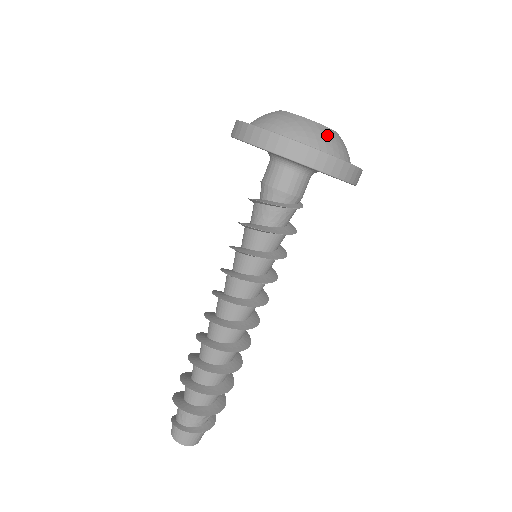
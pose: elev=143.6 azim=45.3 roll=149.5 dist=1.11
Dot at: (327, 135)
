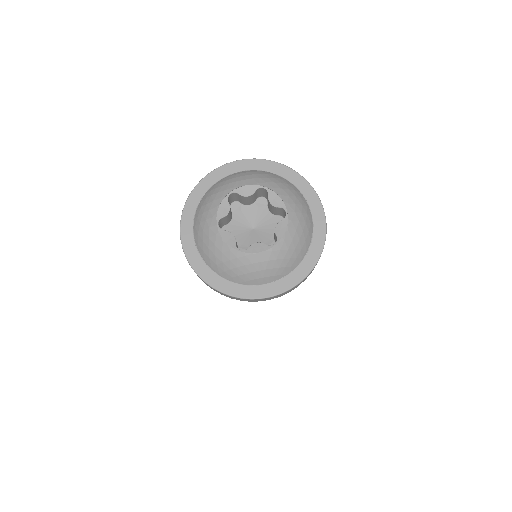
Dot at: (298, 233)
